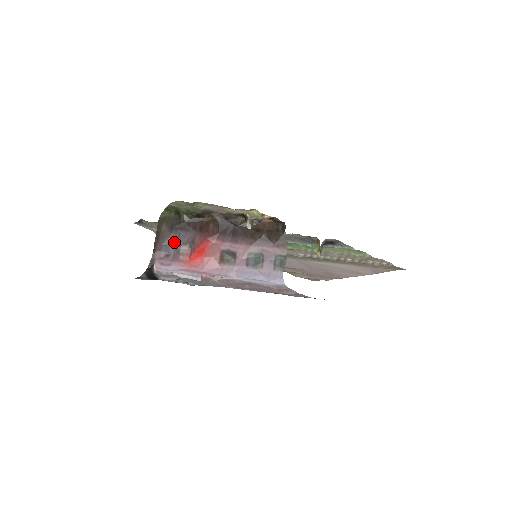
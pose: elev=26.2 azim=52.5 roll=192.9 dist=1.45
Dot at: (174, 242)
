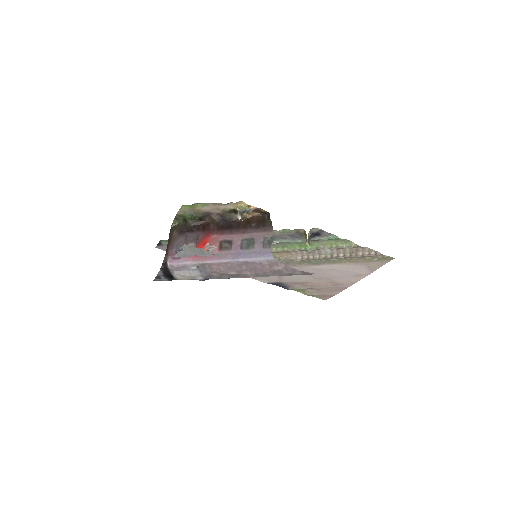
Dot at: (183, 242)
